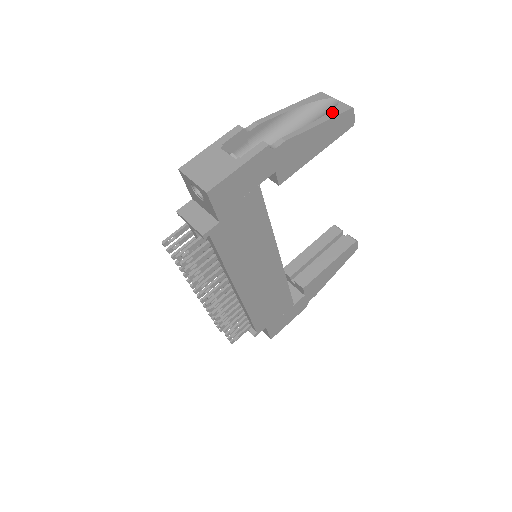
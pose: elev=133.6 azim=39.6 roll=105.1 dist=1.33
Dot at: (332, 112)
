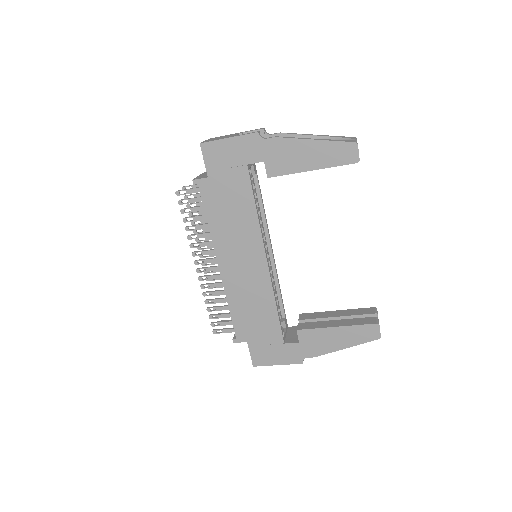
Dot at: (336, 140)
